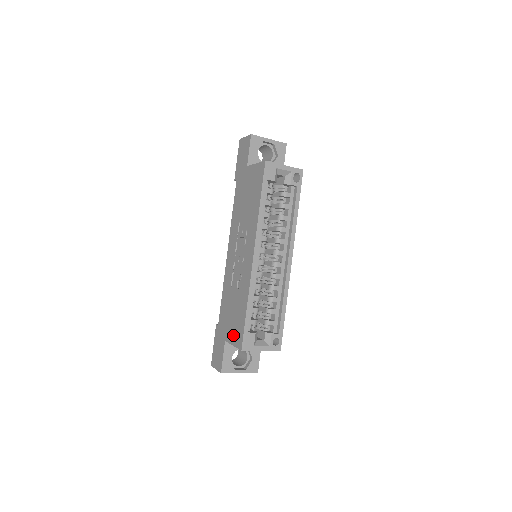
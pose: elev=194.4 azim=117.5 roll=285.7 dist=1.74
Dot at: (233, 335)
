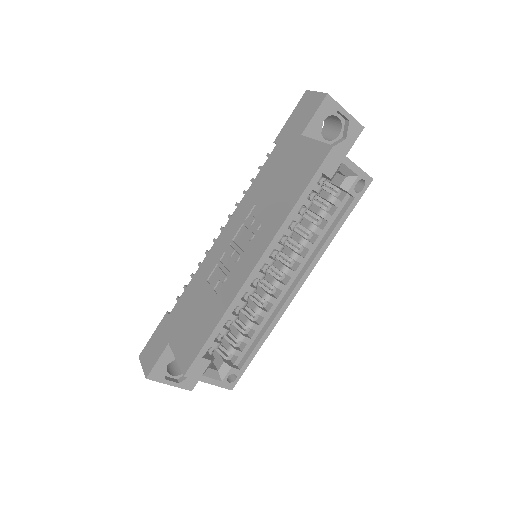
Dot at: (182, 346)
